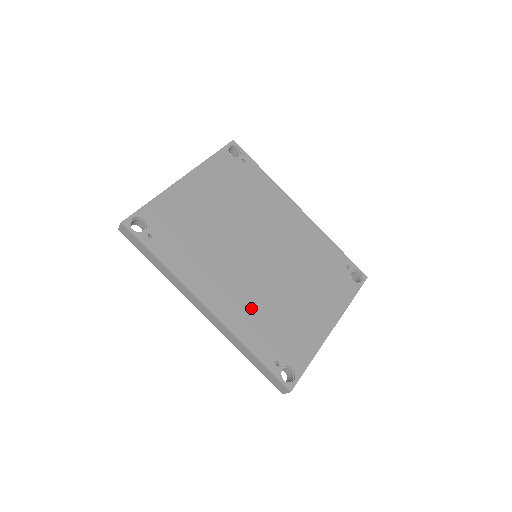
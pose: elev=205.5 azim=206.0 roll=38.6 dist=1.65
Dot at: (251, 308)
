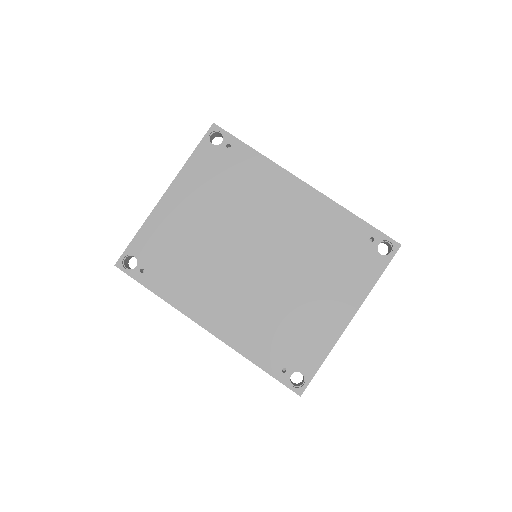
Dot at: (251, 319)
